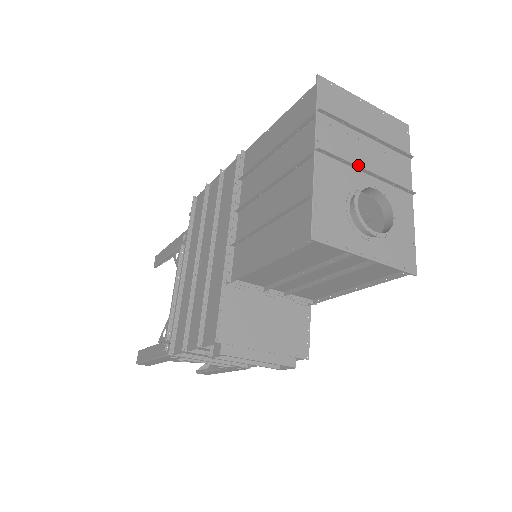
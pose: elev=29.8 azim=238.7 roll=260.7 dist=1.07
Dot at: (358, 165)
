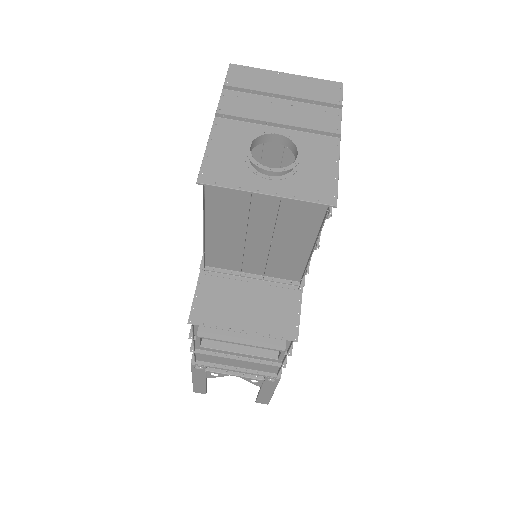
Dot at: (267, 122)
